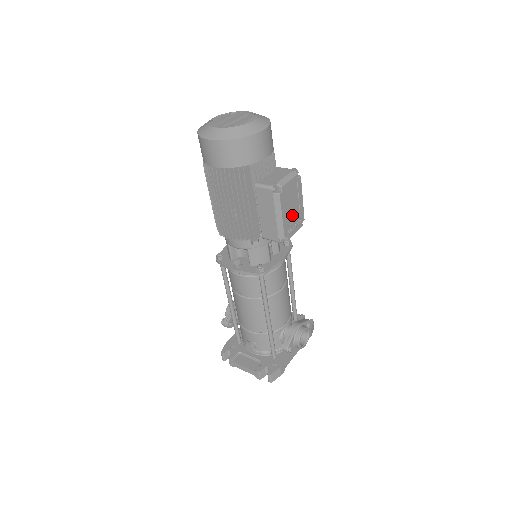
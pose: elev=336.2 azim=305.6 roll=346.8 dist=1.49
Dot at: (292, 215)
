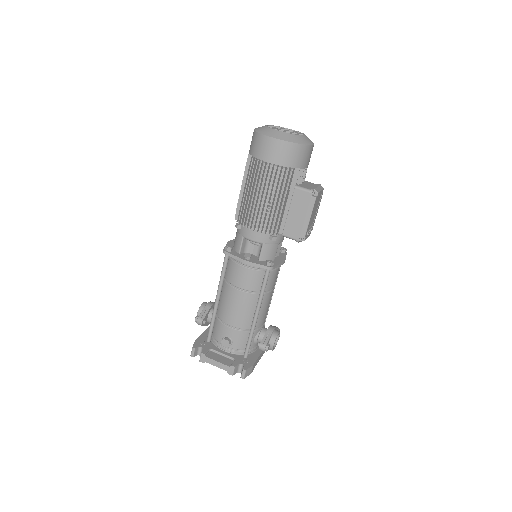
Dot at: (311, 221)
